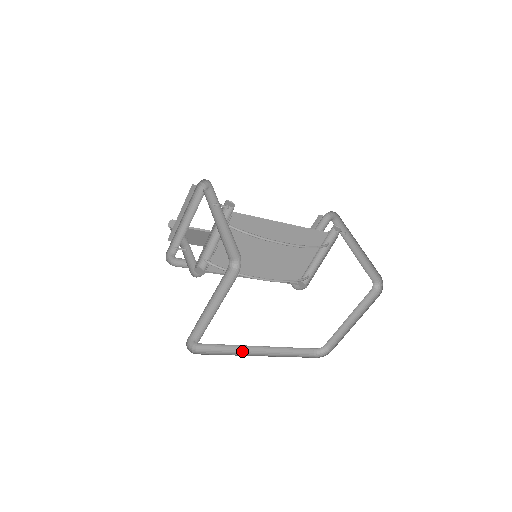
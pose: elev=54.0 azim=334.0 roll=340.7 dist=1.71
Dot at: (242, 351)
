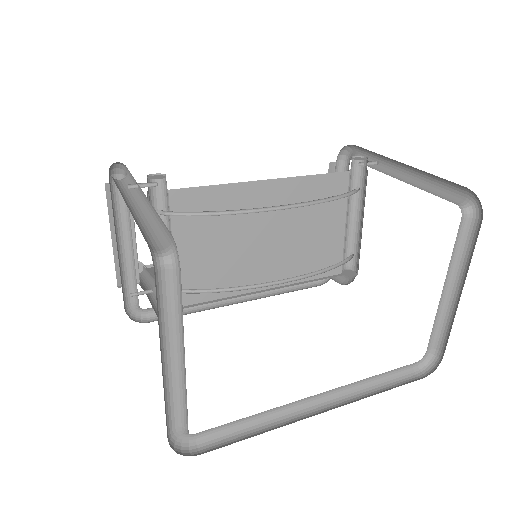
Dot at: (285, 416)
